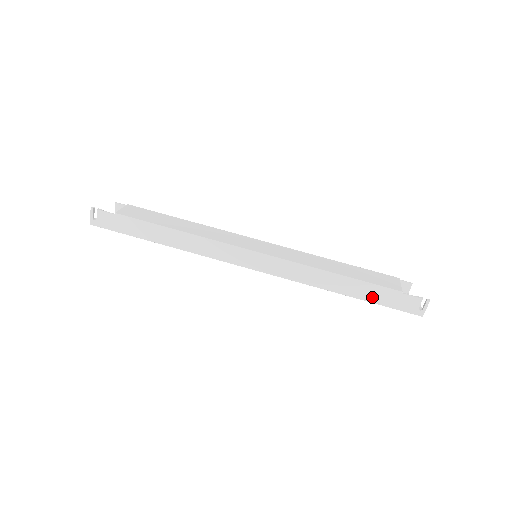
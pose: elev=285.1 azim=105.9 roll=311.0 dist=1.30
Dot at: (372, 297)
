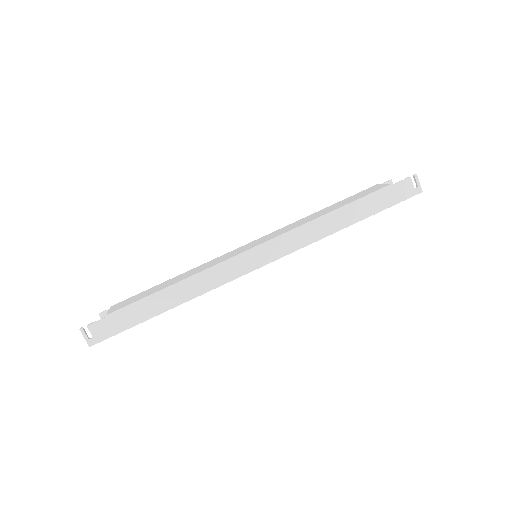
Dot at: (373, 208)
